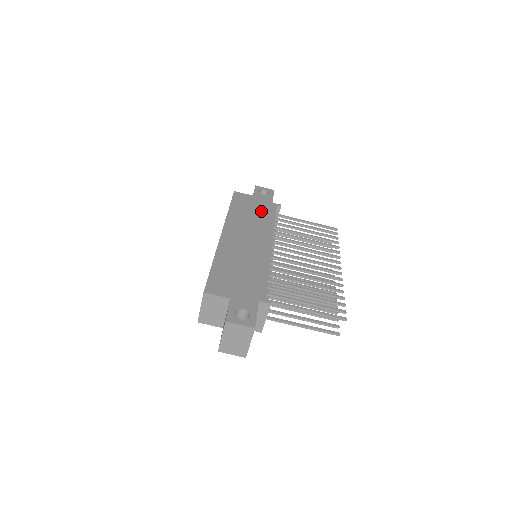
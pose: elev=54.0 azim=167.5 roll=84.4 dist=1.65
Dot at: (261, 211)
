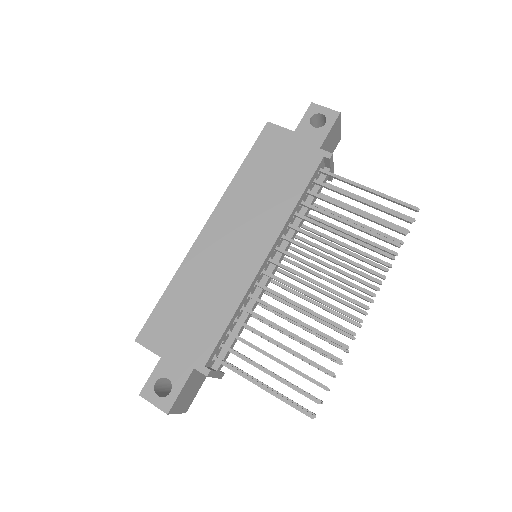
Dot at: (288, 172)
